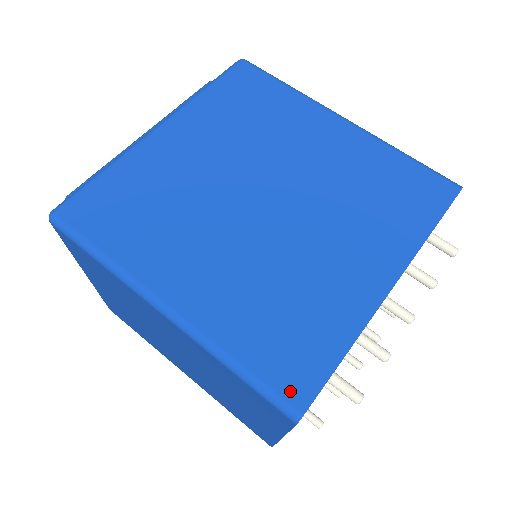
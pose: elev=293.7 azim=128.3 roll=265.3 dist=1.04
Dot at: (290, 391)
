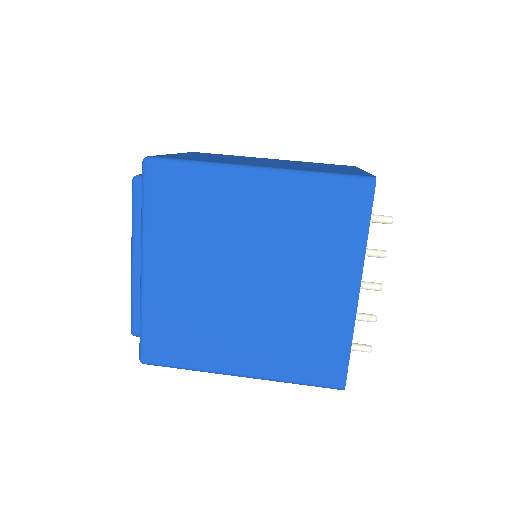
Dot at: (332, 381)
